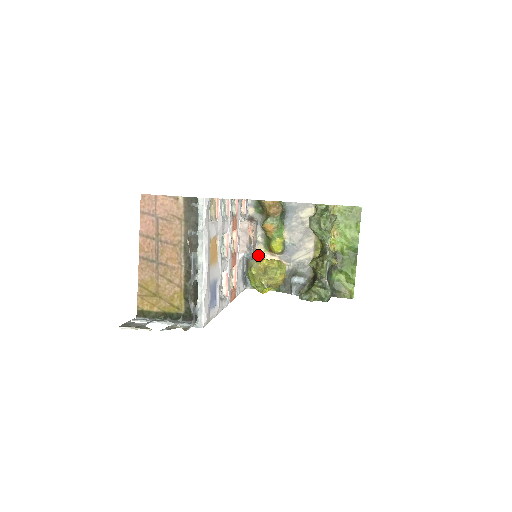
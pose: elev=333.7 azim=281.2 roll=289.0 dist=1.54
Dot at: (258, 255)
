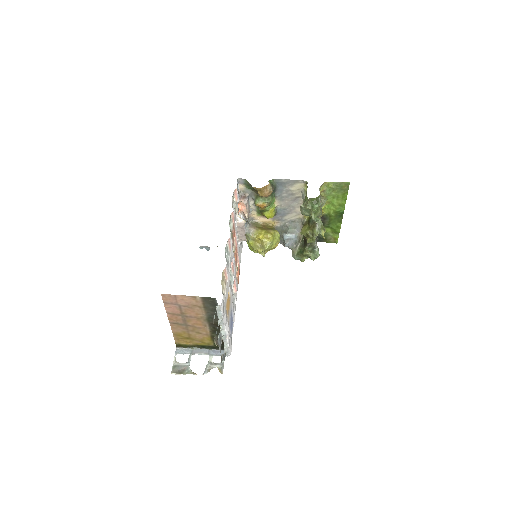
Dot at: (252, 218)
